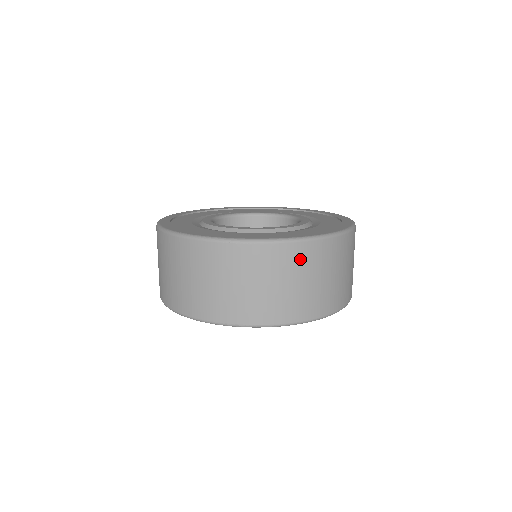
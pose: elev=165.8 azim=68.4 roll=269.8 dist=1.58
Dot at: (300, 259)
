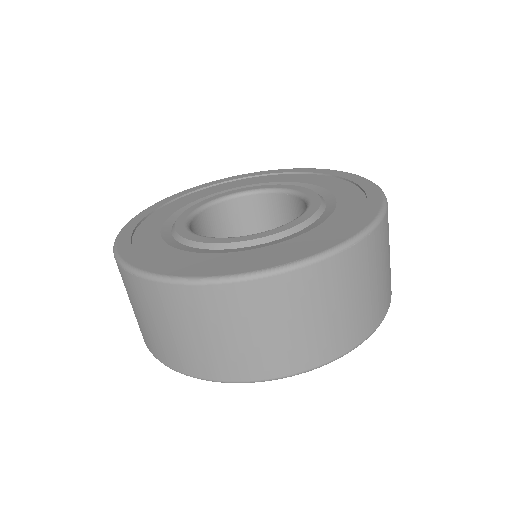
Dot at: (192, 306)
